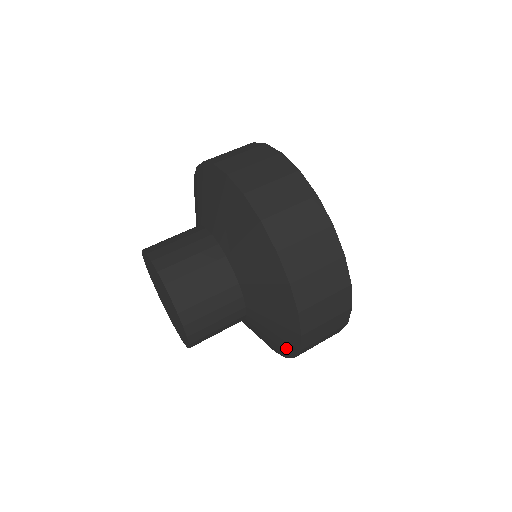
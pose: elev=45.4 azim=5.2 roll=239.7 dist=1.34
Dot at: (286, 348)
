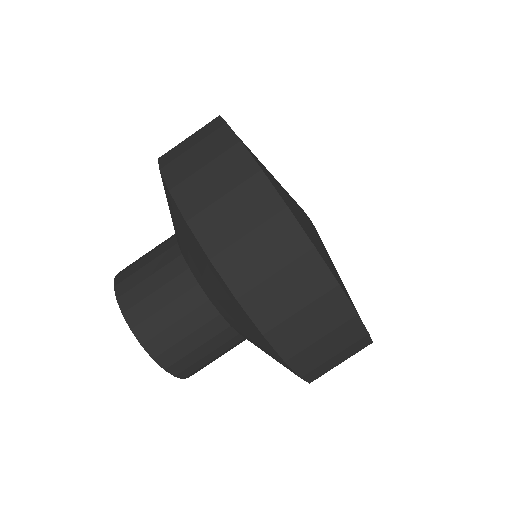
Dot at: (245, 319)
